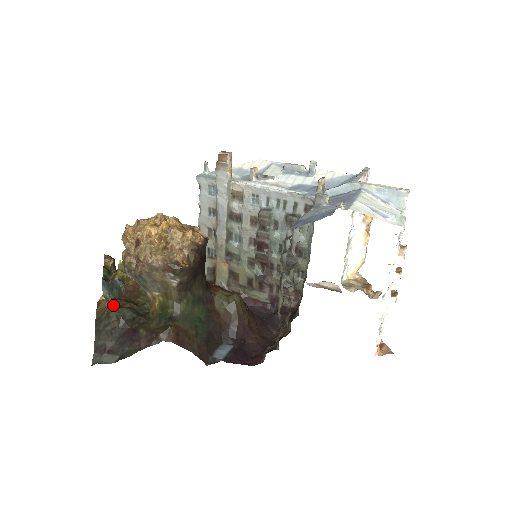
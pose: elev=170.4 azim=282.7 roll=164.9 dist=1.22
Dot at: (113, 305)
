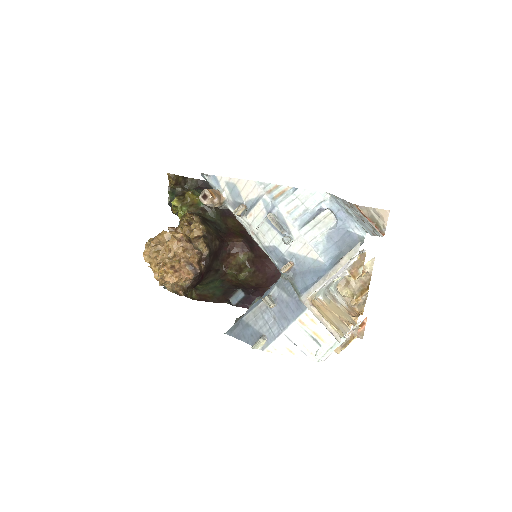
Dot at: occluded
